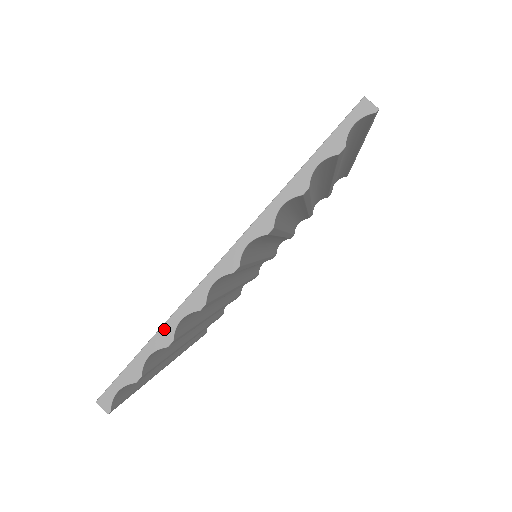
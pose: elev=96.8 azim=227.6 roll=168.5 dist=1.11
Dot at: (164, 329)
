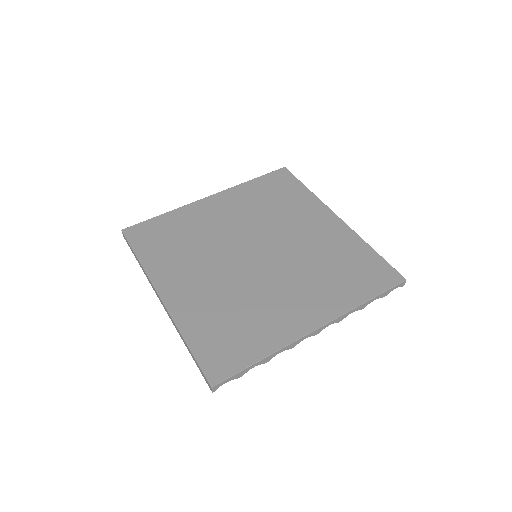
Dot at: (271, 356)
